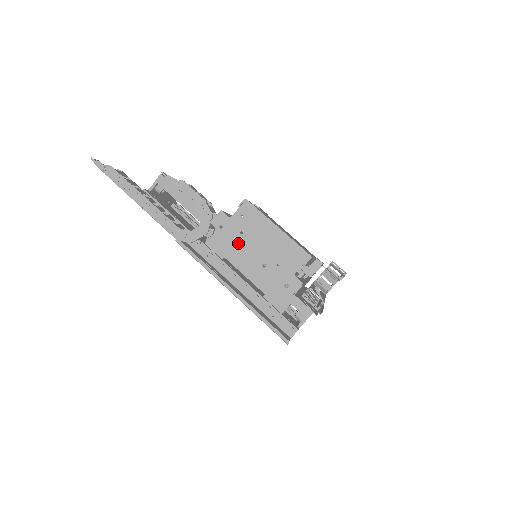
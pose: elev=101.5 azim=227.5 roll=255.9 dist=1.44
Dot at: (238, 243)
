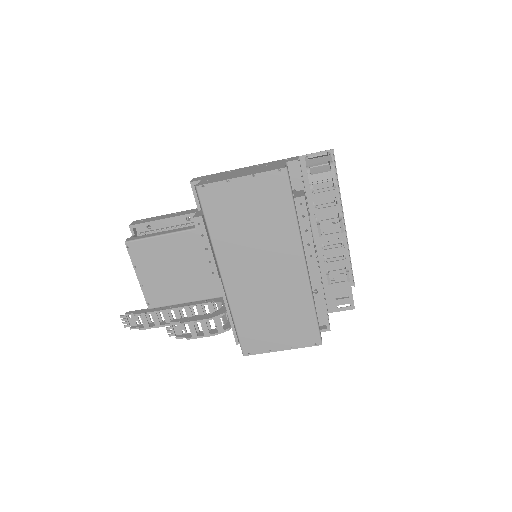
Dot at: occluded
